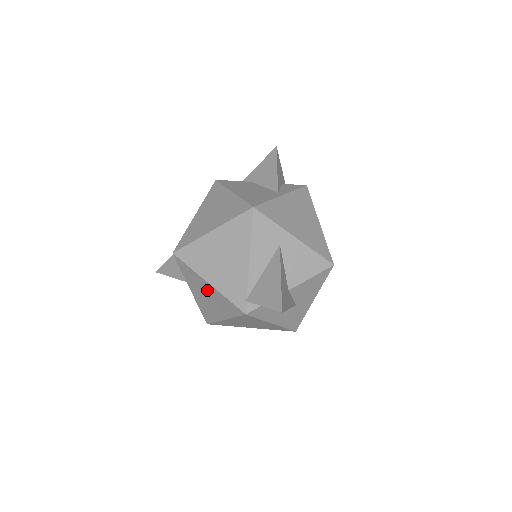
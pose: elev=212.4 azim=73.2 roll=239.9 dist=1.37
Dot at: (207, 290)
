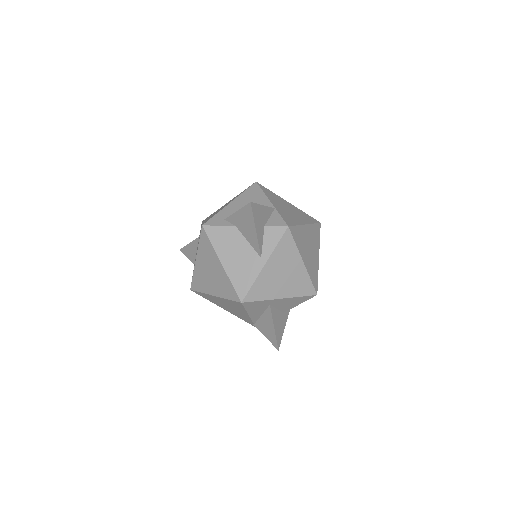
Dot at: occluded
